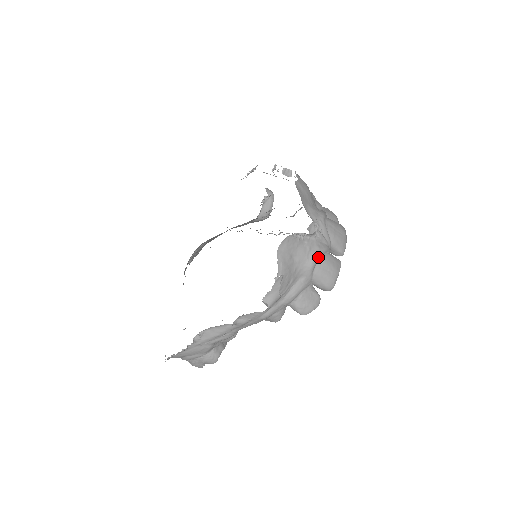
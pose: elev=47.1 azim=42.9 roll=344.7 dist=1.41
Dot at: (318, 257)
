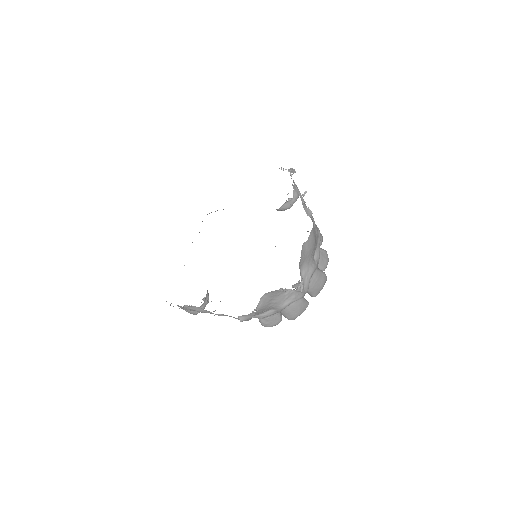
Dot at: (291, 303)
